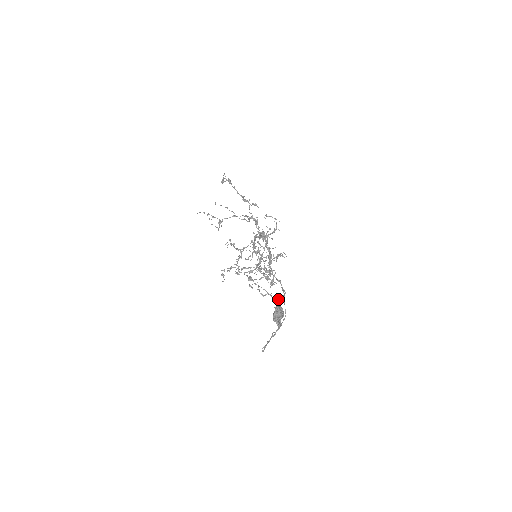
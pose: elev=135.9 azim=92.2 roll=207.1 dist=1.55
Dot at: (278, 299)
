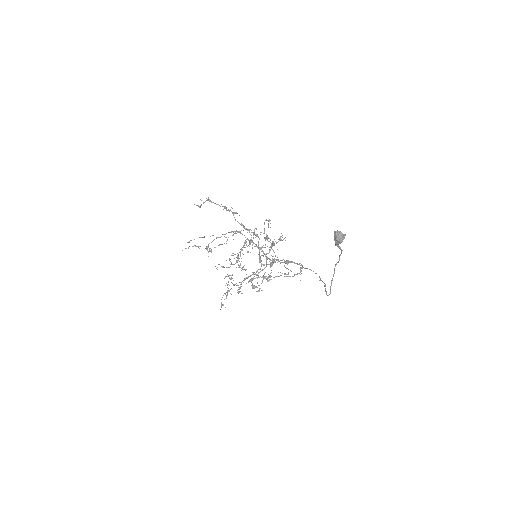
Dot at: occluded
